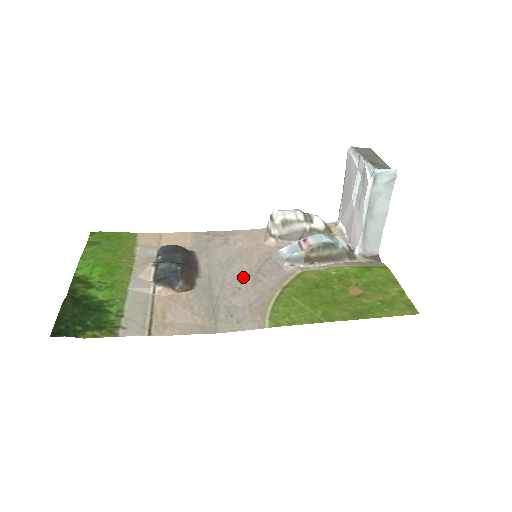
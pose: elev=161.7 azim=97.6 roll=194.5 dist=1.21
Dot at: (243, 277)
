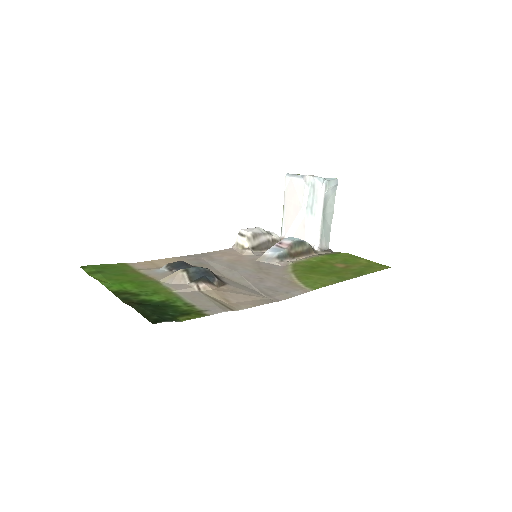
Dot at: (254, 273)
